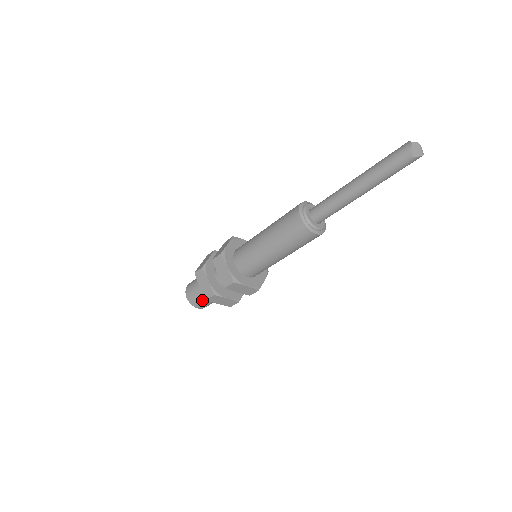
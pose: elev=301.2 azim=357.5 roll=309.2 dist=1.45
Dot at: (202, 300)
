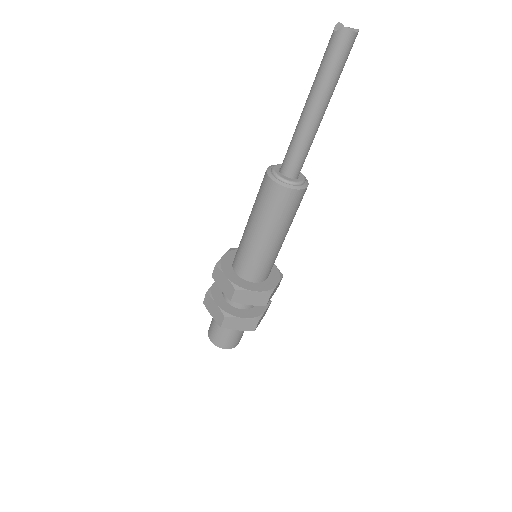
Dot at: (213, 323)
